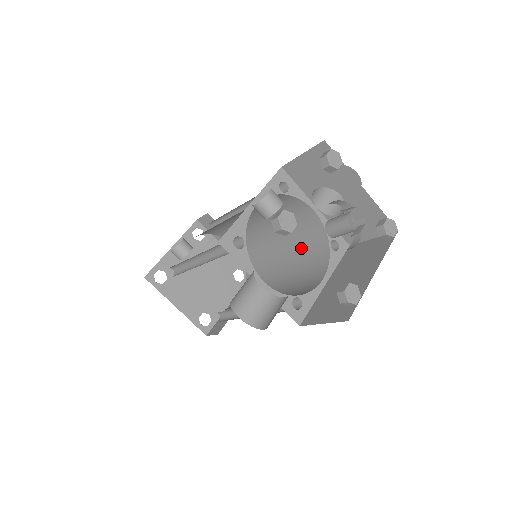
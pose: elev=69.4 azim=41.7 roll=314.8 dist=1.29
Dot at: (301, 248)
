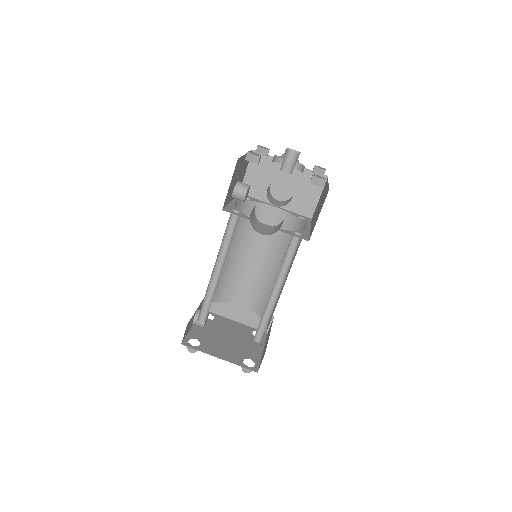
Dot at: (284, 244)
